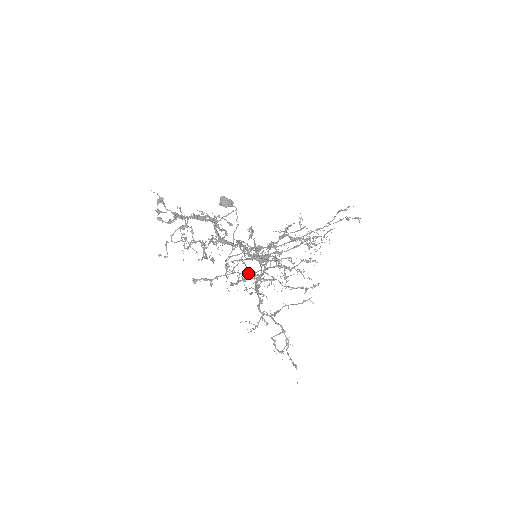
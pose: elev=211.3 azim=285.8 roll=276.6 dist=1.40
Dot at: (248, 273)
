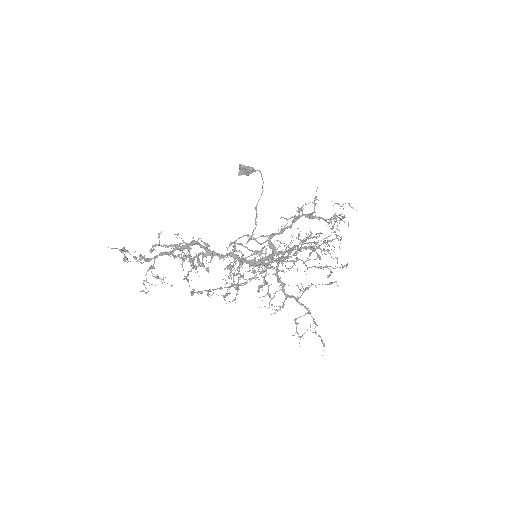
Dot at: occluded
